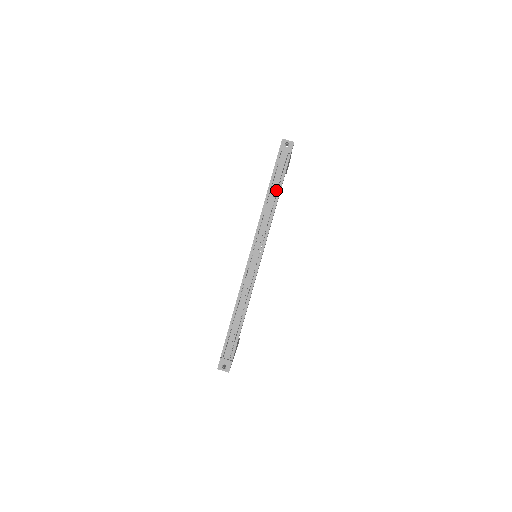
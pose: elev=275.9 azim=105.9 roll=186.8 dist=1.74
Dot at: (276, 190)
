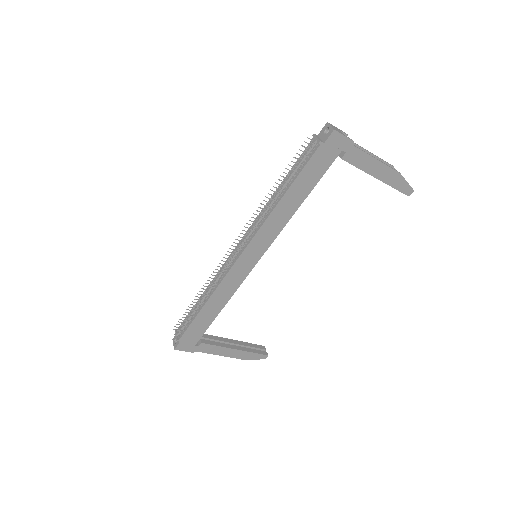
Dot at: (288, 184)
